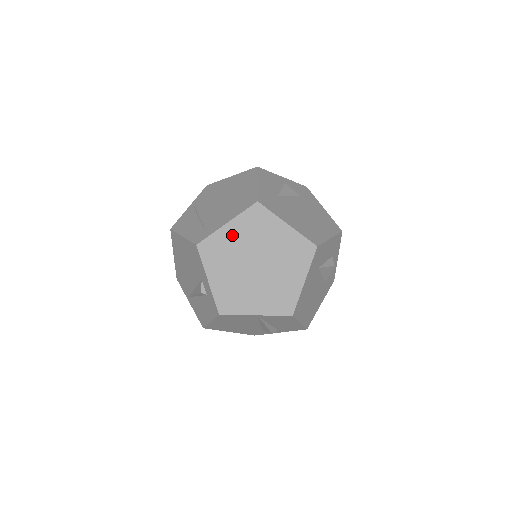
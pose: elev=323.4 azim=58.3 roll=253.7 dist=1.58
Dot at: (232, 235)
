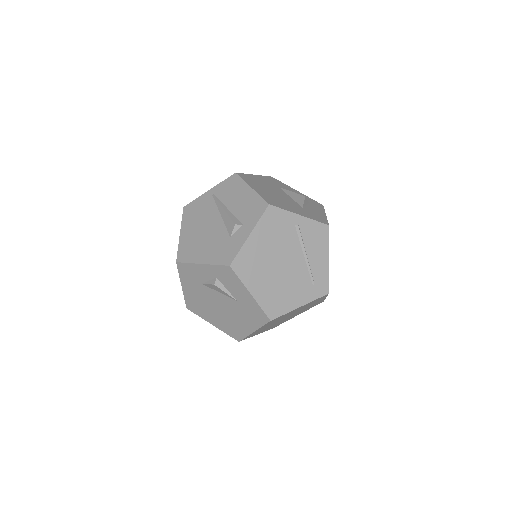
Dot at: occluded
